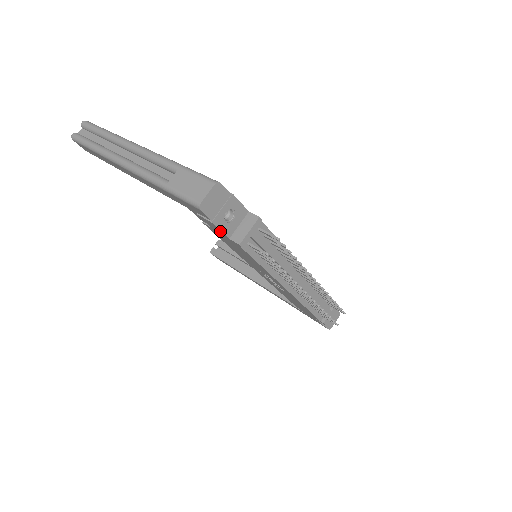
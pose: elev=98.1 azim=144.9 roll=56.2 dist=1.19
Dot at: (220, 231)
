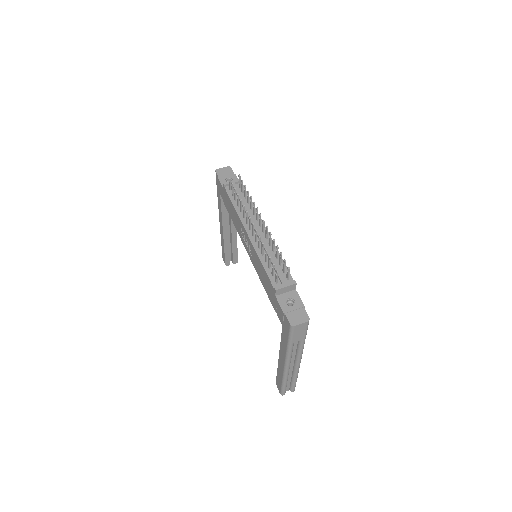
Dot at: (221, 186)
